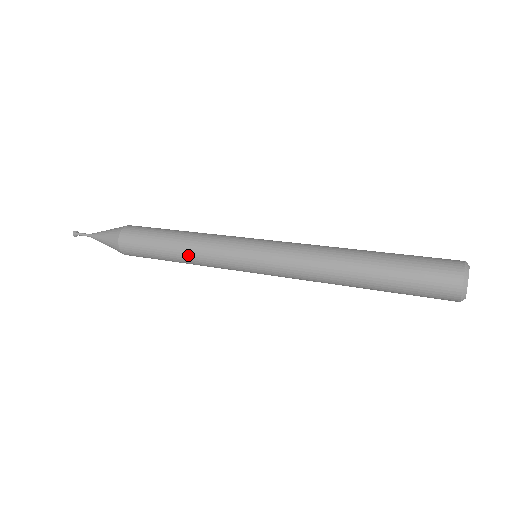
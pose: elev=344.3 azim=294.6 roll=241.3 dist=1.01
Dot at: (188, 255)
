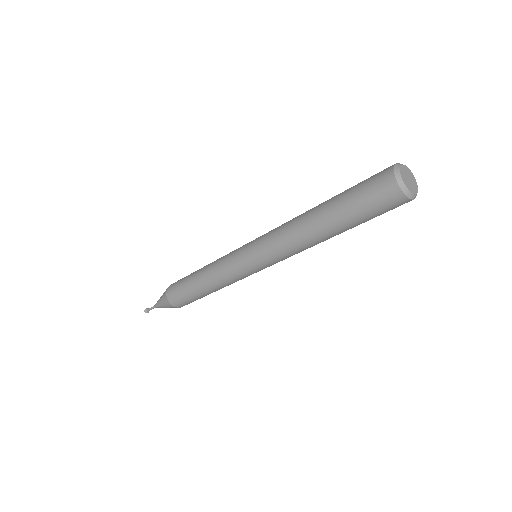
Dot at: (209, 265)
